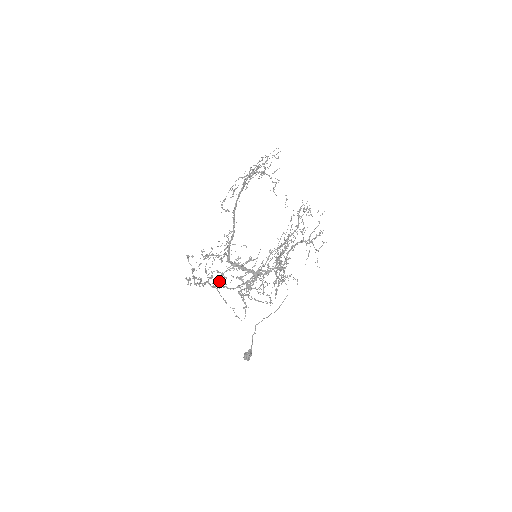
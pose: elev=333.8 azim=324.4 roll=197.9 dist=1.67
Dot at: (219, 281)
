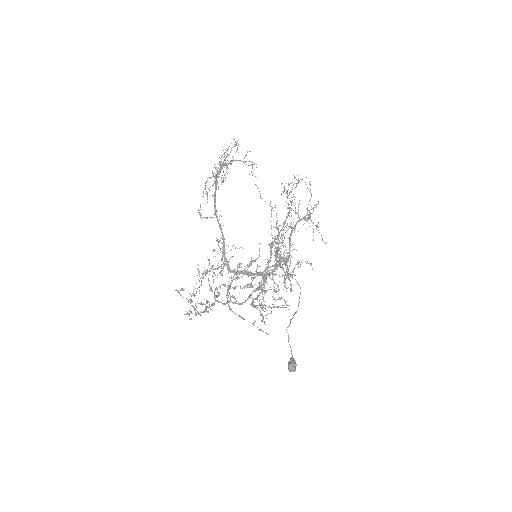
Dot at: (228, 296)
